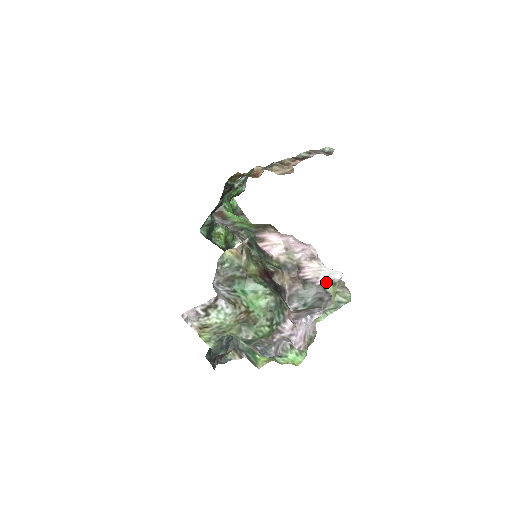
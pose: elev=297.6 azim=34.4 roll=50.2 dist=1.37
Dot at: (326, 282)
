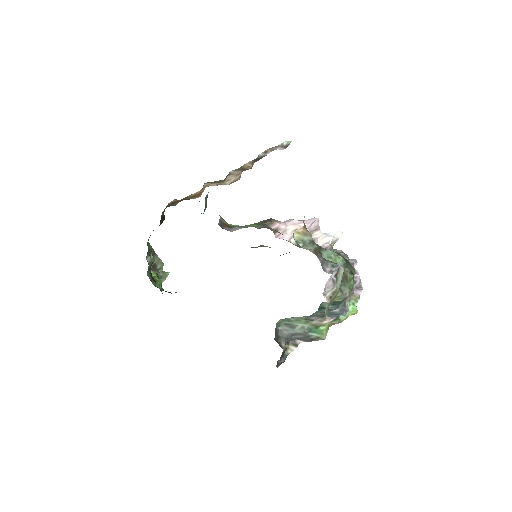
Dot at: (330, 245)
